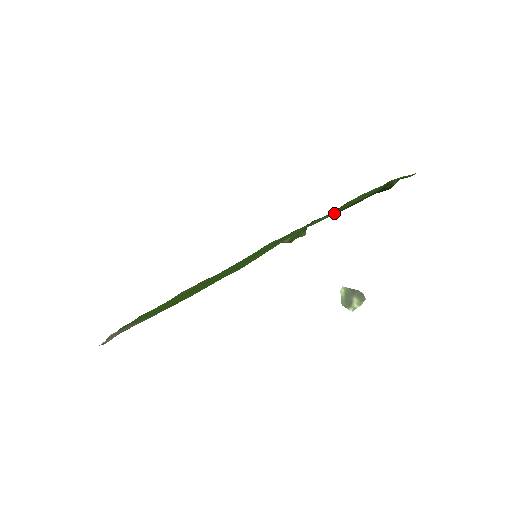
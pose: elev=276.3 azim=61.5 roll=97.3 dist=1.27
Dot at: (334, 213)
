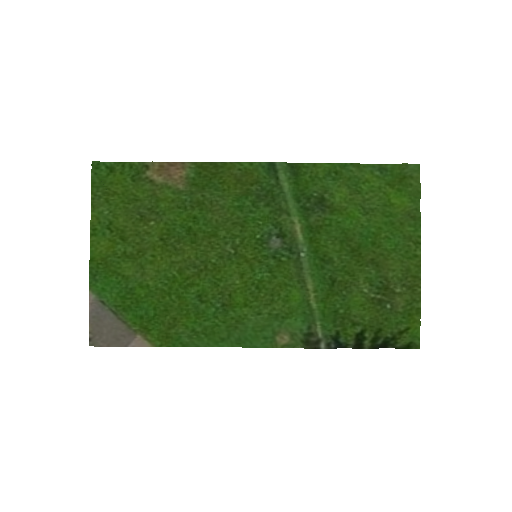
Dot at: (334, 347)
